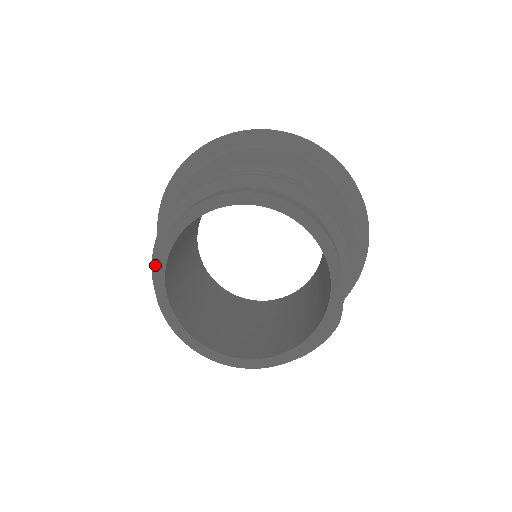
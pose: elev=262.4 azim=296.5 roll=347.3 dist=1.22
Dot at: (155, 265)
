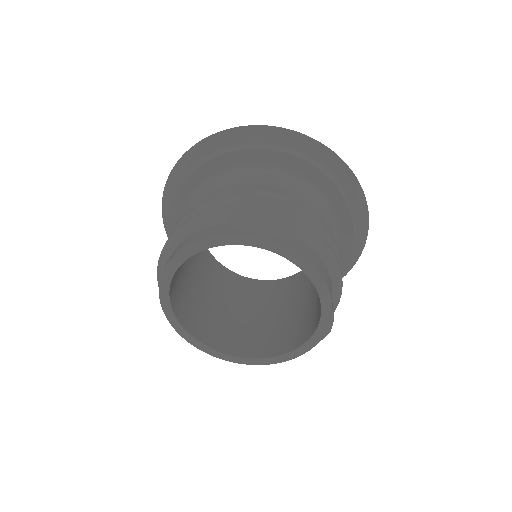
Dot at: (159, 289)
